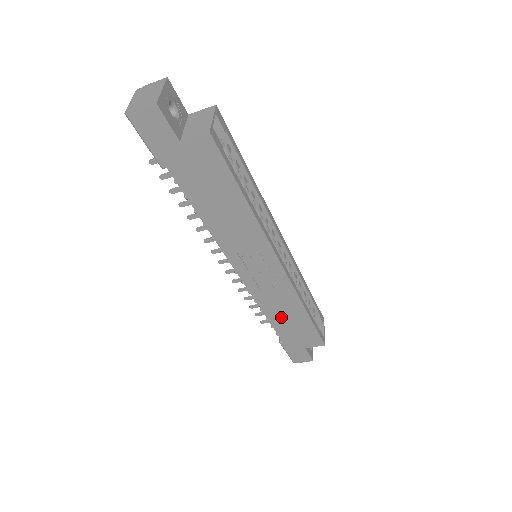
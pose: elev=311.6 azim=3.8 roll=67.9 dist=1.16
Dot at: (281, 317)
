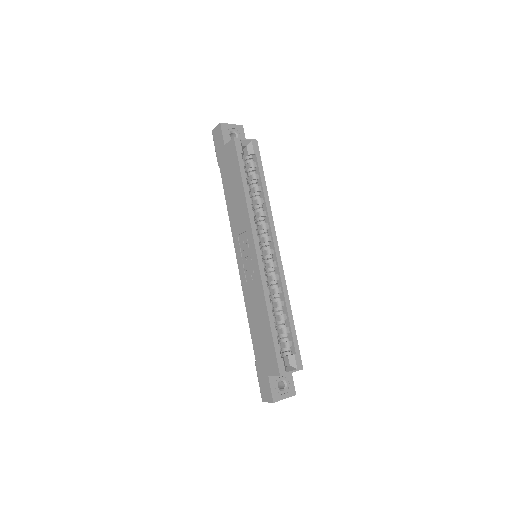
Dot at: (255, 321)
